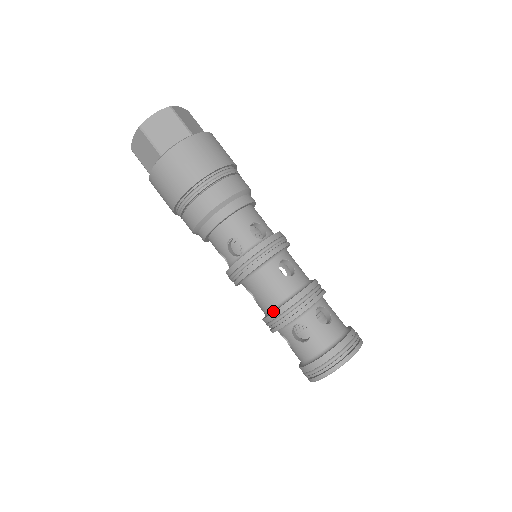
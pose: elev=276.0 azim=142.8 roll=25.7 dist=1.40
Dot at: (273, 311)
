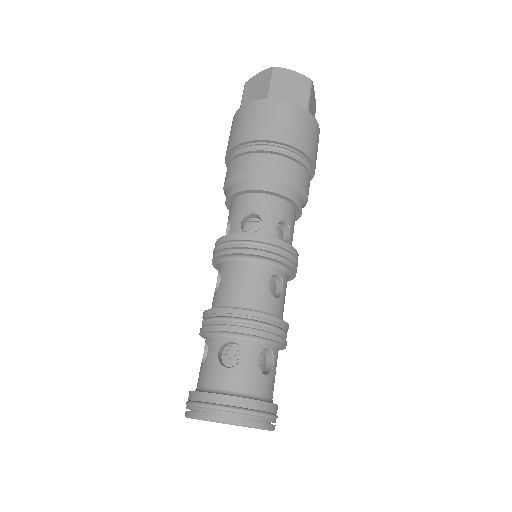
Dot at: (225, 308)
